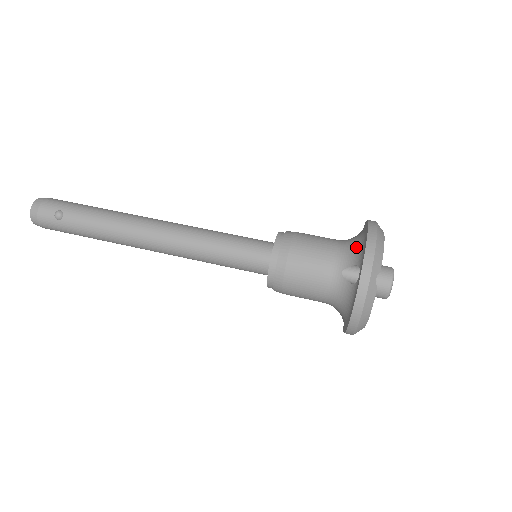
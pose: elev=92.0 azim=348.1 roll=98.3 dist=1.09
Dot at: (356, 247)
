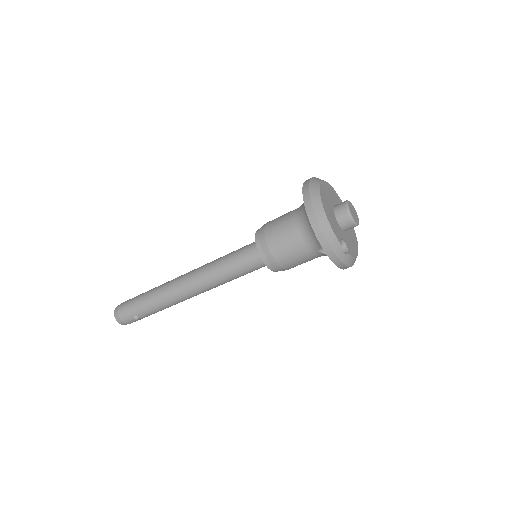
Dot at: (313, 234)
